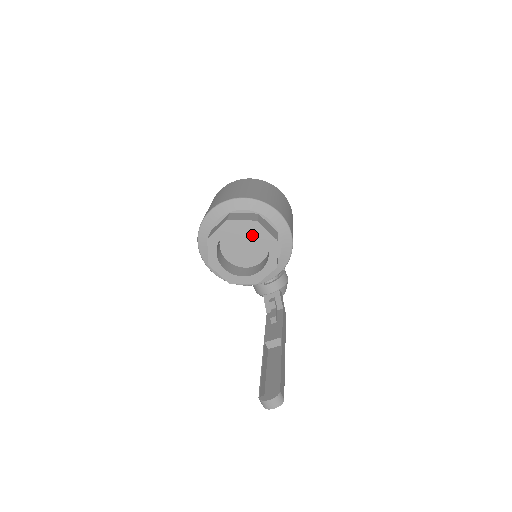
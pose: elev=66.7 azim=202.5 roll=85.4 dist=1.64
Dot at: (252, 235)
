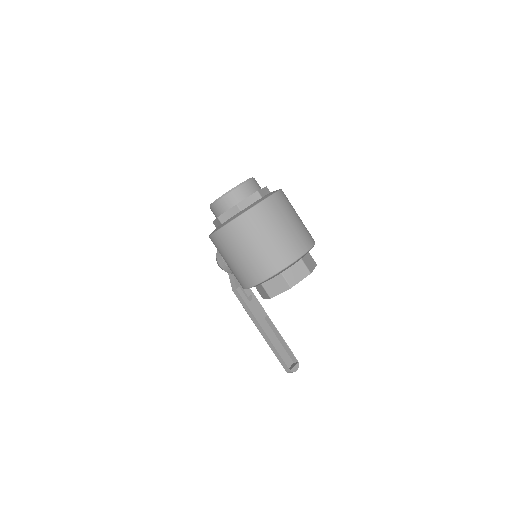
Dot at: occluded
